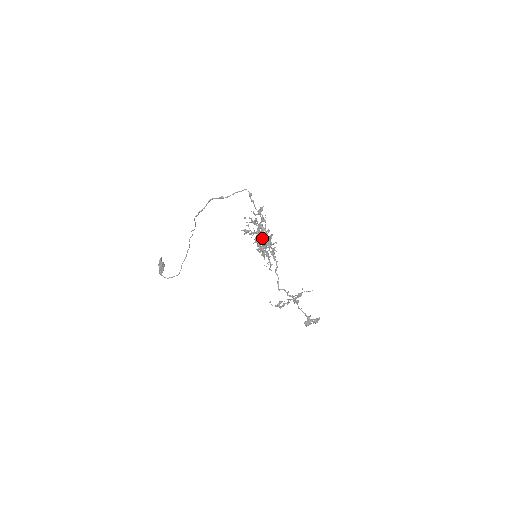
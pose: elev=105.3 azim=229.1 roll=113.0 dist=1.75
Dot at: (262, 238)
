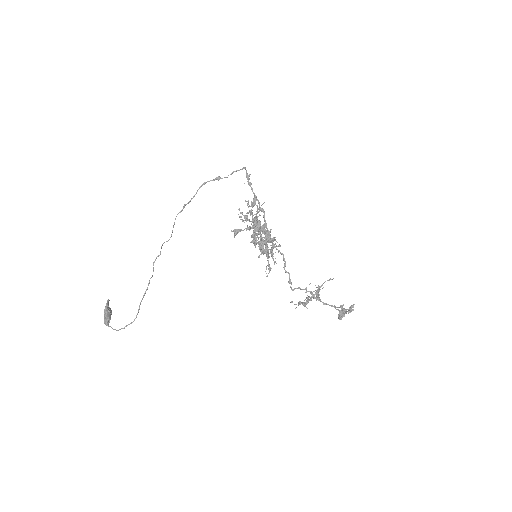
Dot at: occluded
